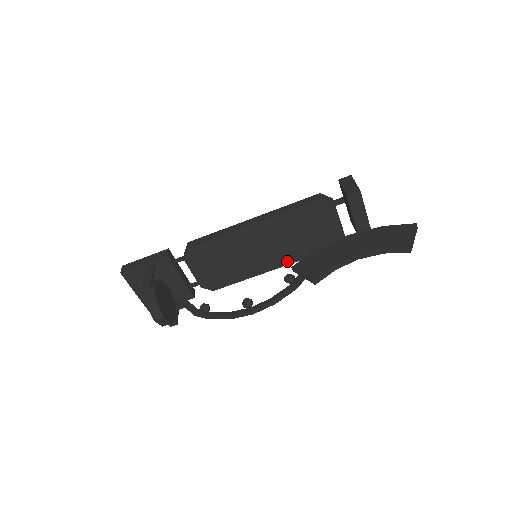
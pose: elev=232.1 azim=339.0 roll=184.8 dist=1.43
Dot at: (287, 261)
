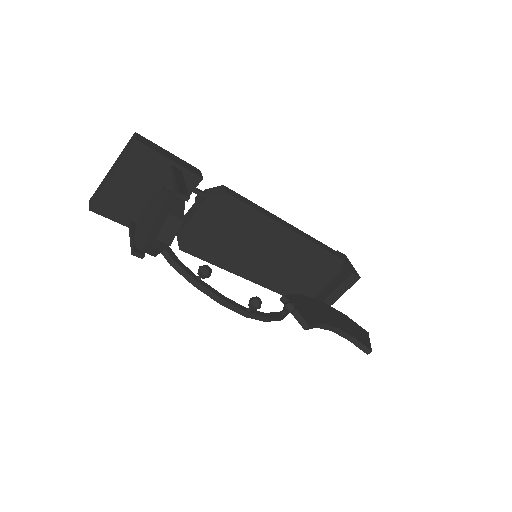
Dot at: (262, 281)
